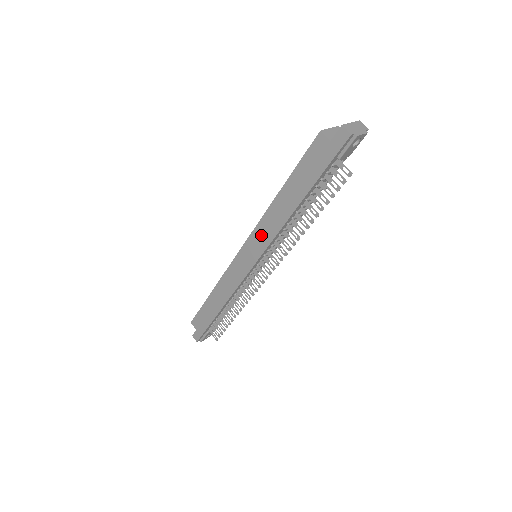
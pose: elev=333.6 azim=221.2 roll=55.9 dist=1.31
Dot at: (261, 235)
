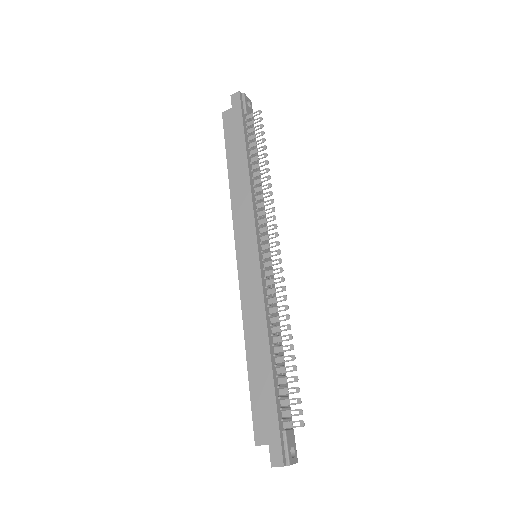
Dot at: (241, 216)
